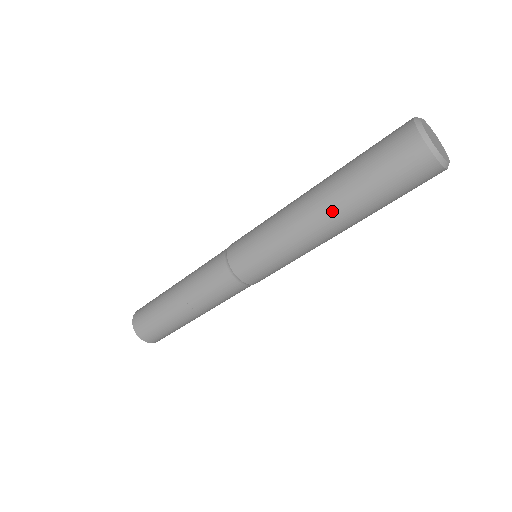
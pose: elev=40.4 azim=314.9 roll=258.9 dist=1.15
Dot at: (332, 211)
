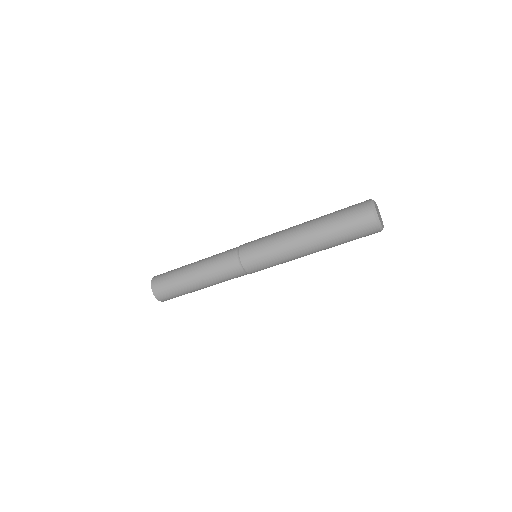
Dot at: (317, 243)
